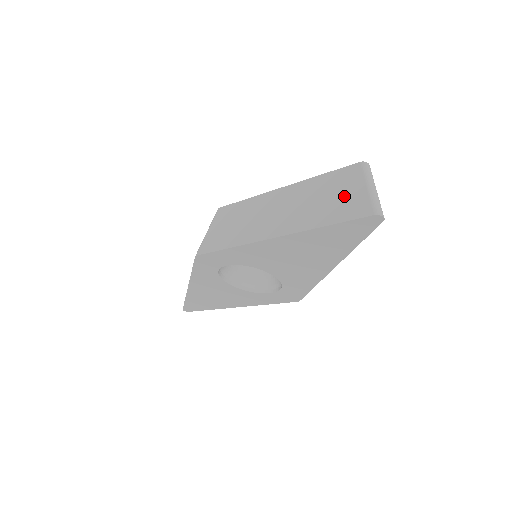
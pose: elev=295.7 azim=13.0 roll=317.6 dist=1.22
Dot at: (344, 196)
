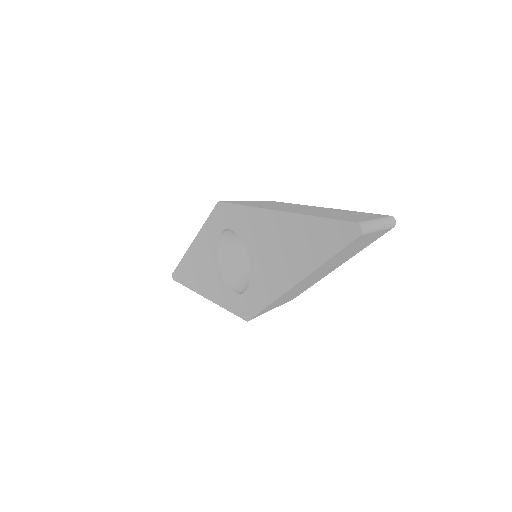
Dot at: (353, 216)
